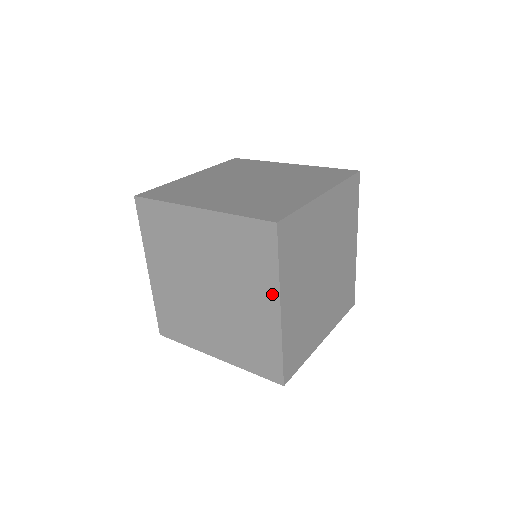
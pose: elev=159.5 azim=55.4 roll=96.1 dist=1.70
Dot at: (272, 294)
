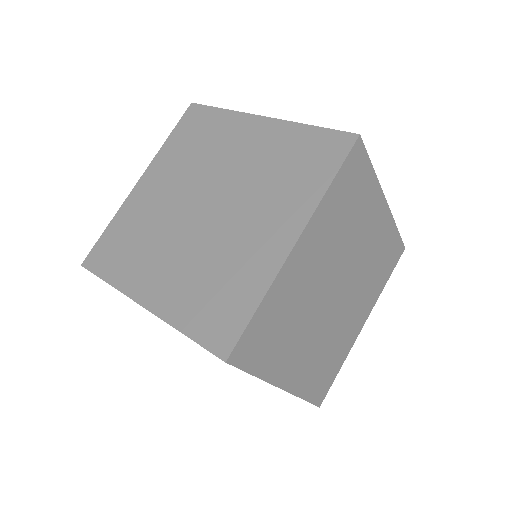
Dot at: occluded
